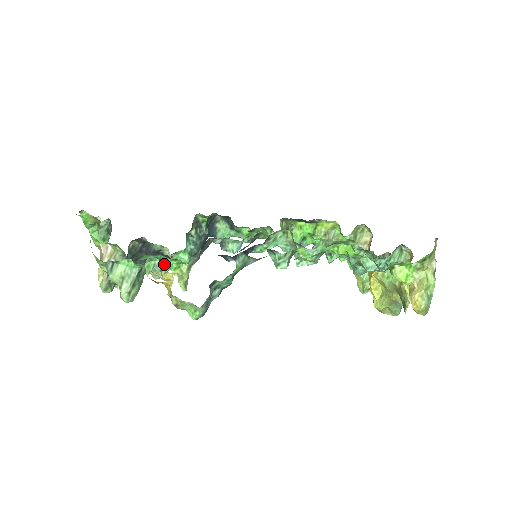
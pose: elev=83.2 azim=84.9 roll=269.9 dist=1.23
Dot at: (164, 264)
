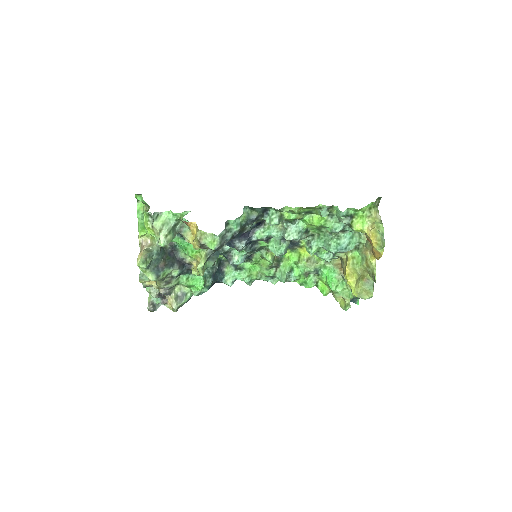
Dot at: (188, 255)
